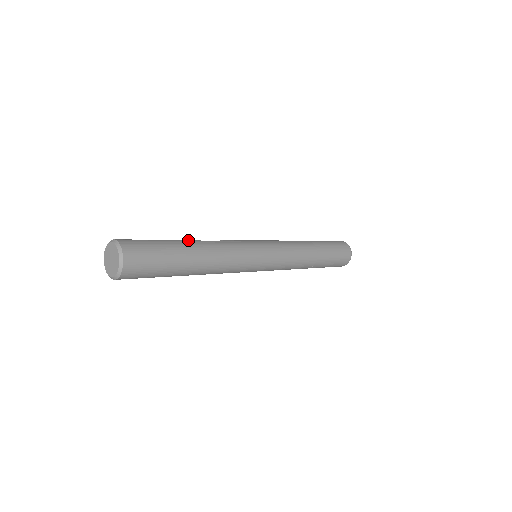
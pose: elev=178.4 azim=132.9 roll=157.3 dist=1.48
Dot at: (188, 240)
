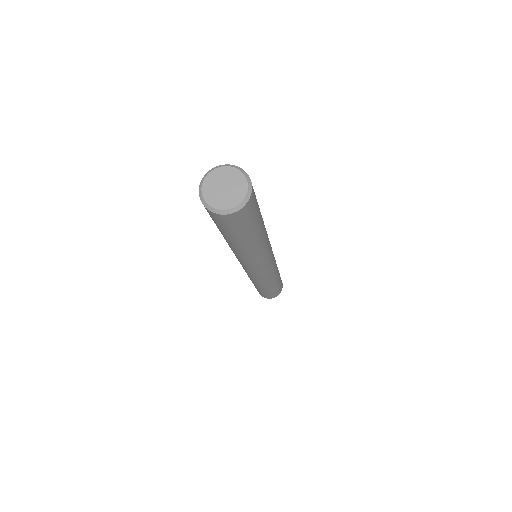
Dot at: occluded
